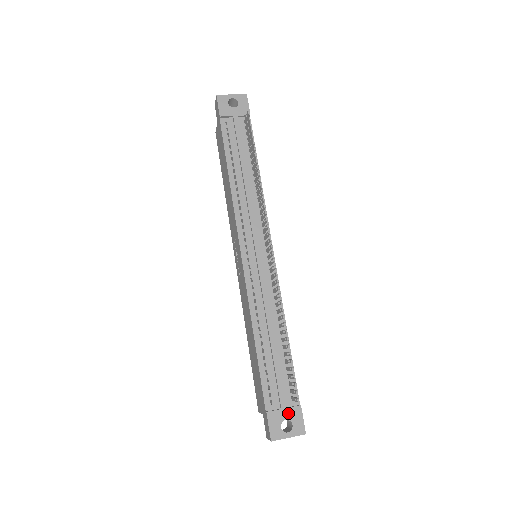
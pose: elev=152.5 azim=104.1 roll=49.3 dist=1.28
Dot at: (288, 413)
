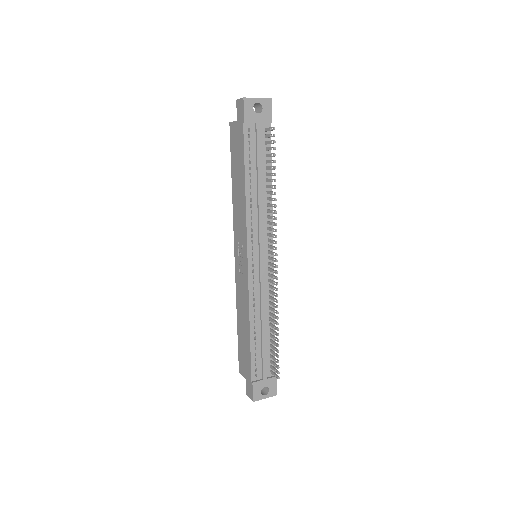
Dot at: (267, 382)
